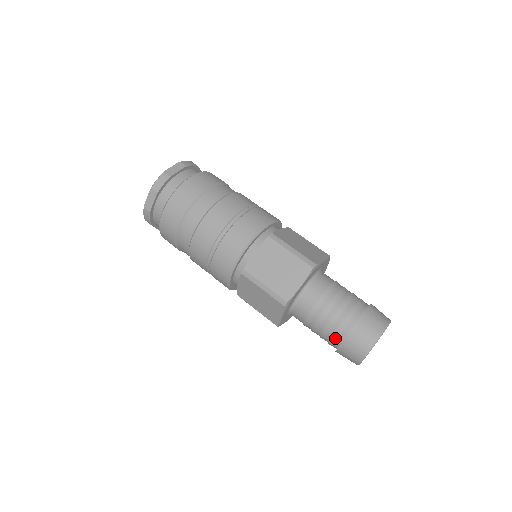
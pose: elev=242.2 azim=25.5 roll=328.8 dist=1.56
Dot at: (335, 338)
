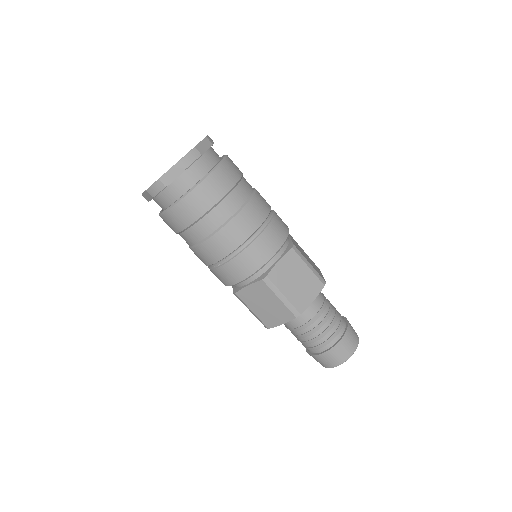
Dot at: (321, 346)
